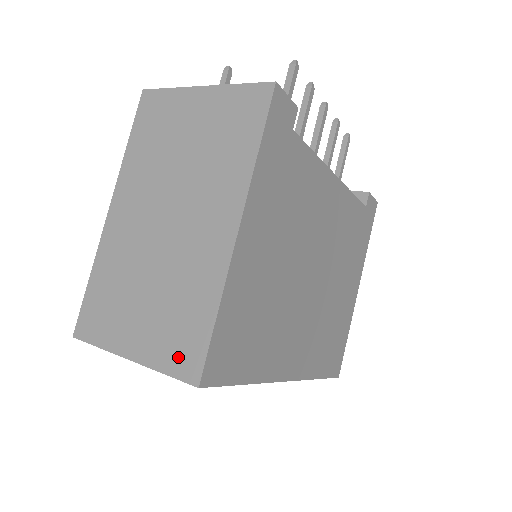
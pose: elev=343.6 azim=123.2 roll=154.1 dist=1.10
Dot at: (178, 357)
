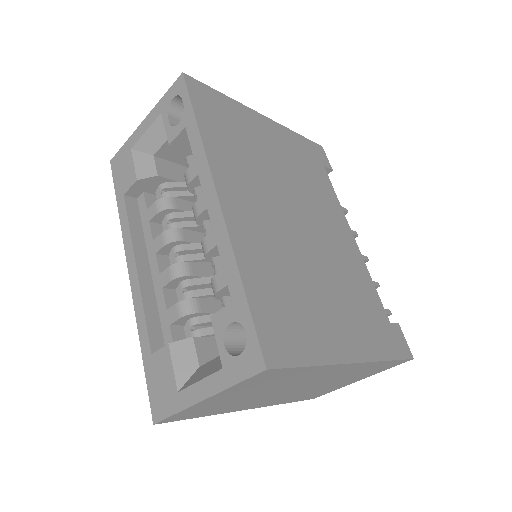
Dot at: occluded
